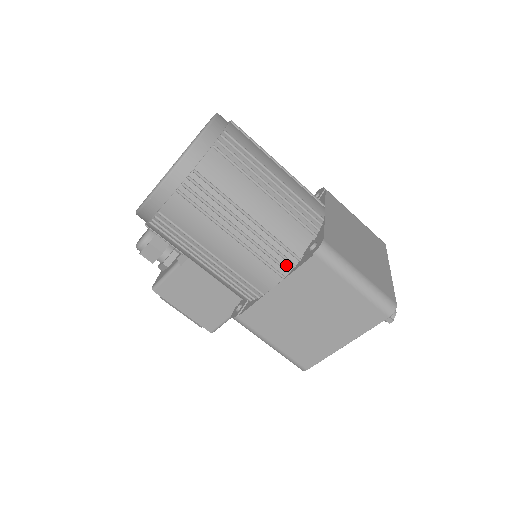
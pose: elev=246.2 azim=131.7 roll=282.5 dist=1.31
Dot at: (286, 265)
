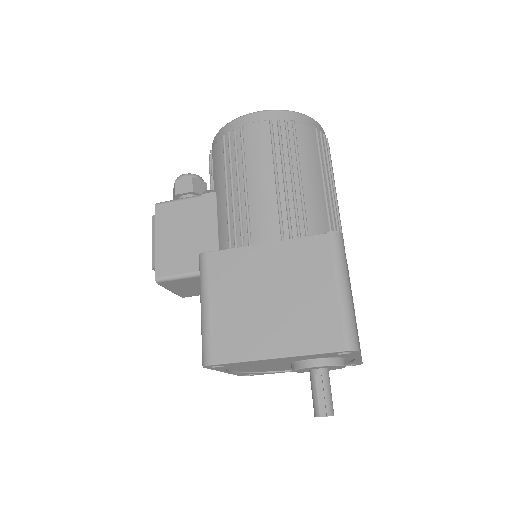
Dot at: (294, 233)
